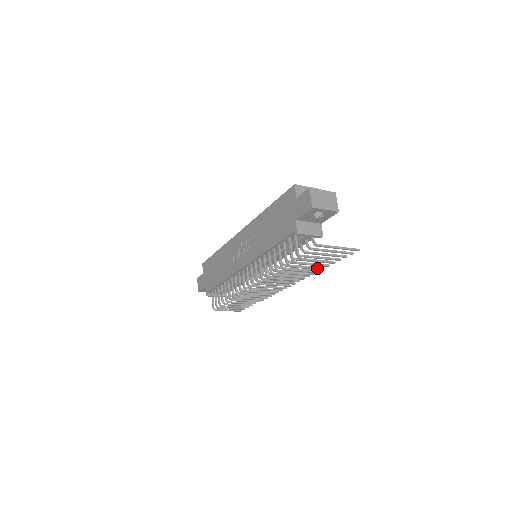
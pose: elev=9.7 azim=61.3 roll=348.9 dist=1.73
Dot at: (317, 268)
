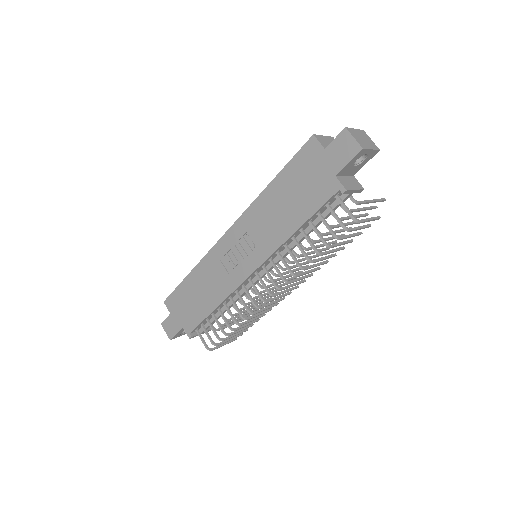
Dot at: (359, 233)
